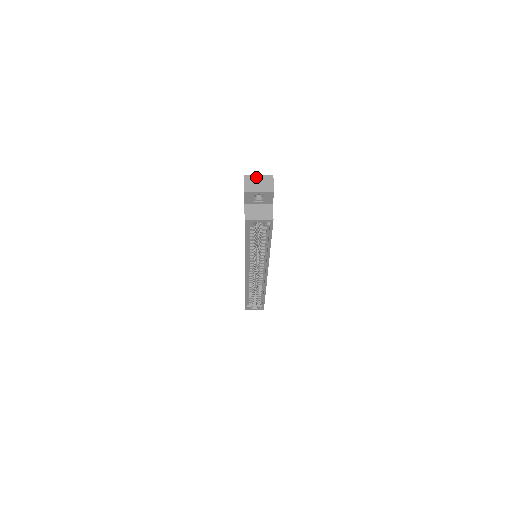
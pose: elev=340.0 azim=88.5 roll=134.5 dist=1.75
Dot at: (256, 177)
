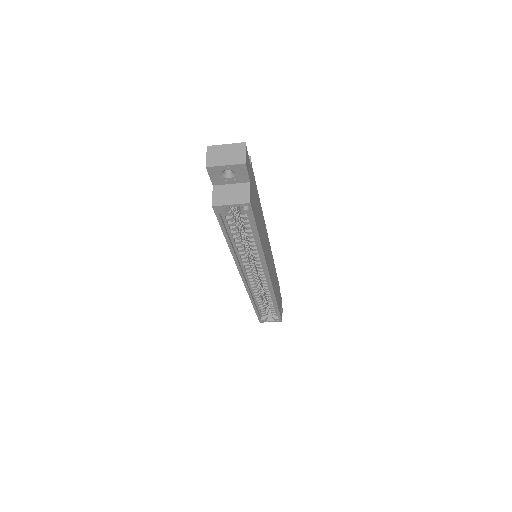
Dot at: (222, 147)
